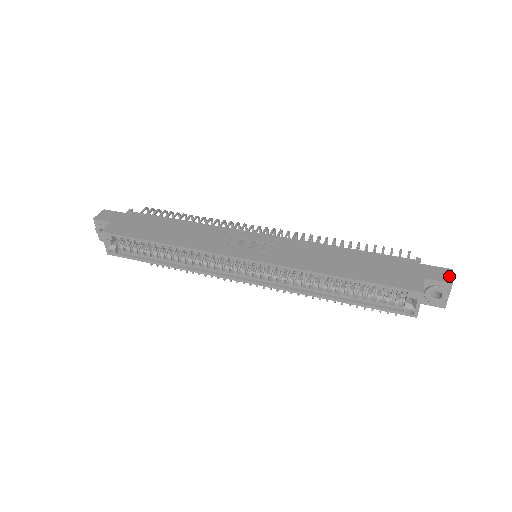
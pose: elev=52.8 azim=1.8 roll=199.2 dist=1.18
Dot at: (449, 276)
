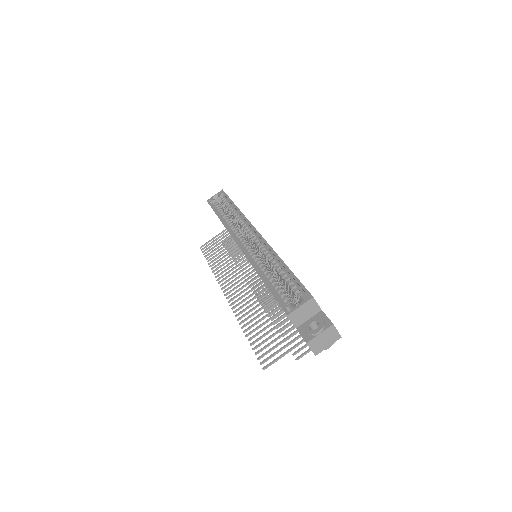
Dot at: occluded
